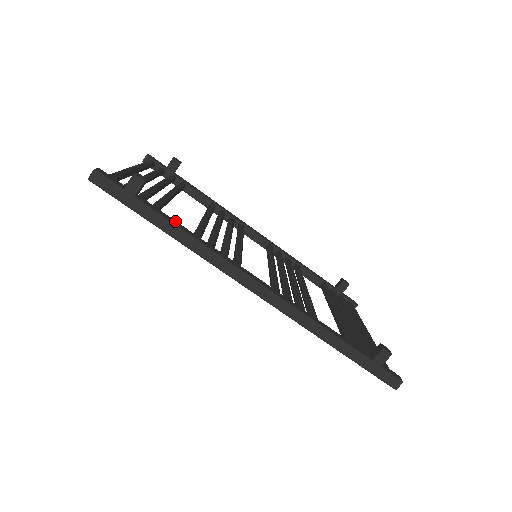
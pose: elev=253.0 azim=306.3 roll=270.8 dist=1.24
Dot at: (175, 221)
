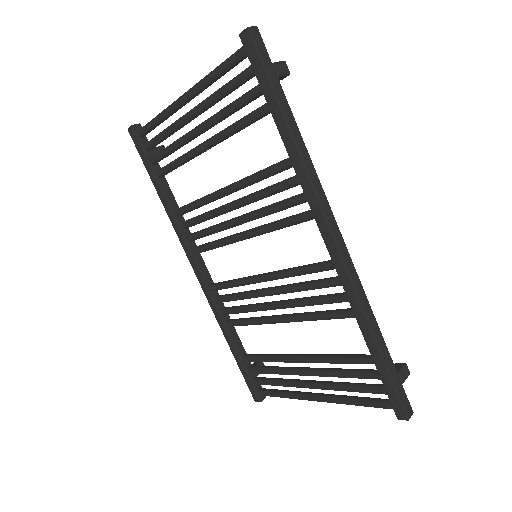
Dot at: occluded
